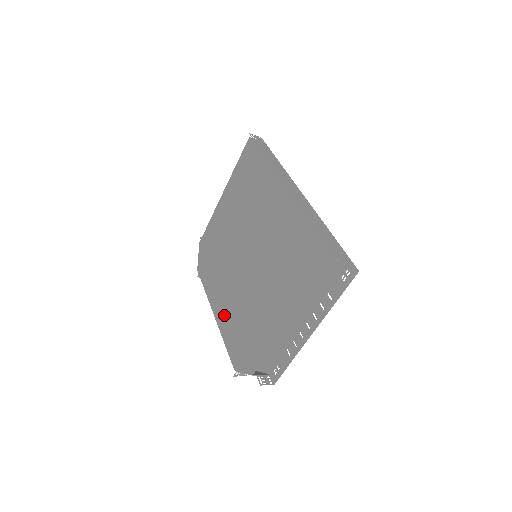
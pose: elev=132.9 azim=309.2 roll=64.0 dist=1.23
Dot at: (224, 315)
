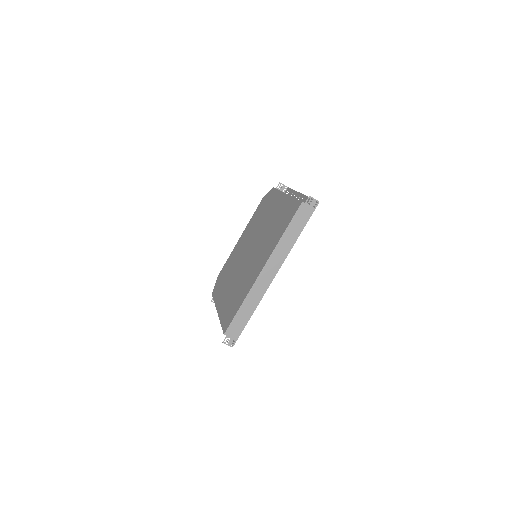
Dot at: (236, 250)
